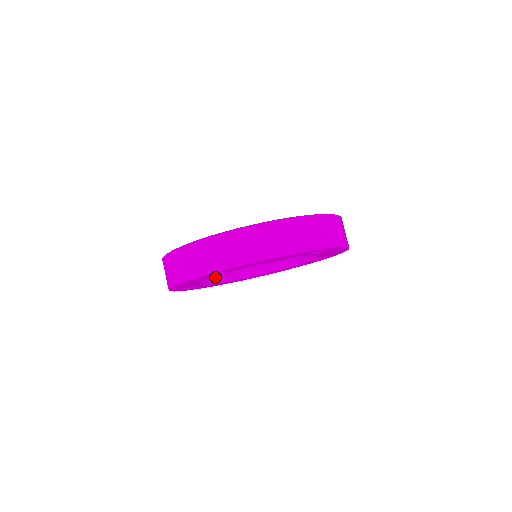
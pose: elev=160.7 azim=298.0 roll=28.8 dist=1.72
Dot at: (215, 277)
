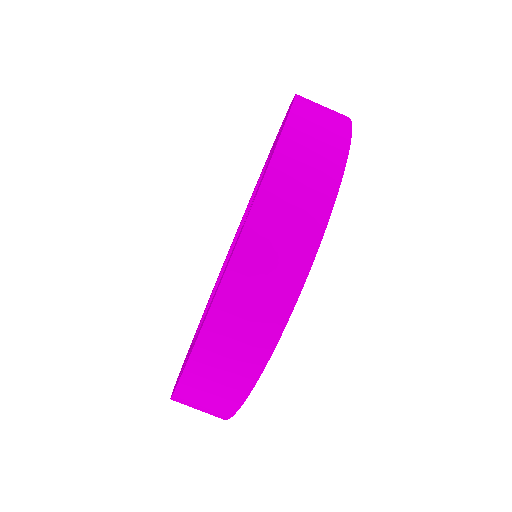
Dot at: occluded
